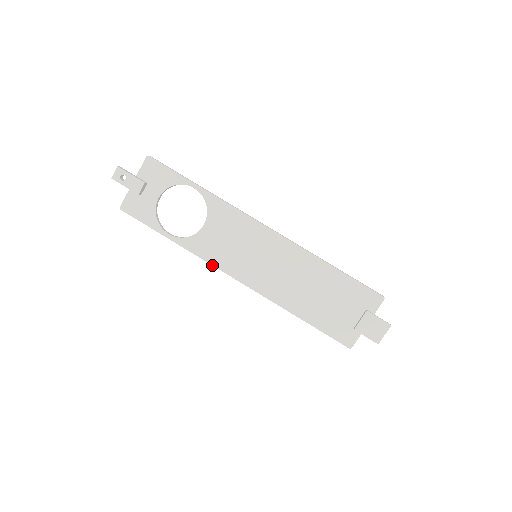
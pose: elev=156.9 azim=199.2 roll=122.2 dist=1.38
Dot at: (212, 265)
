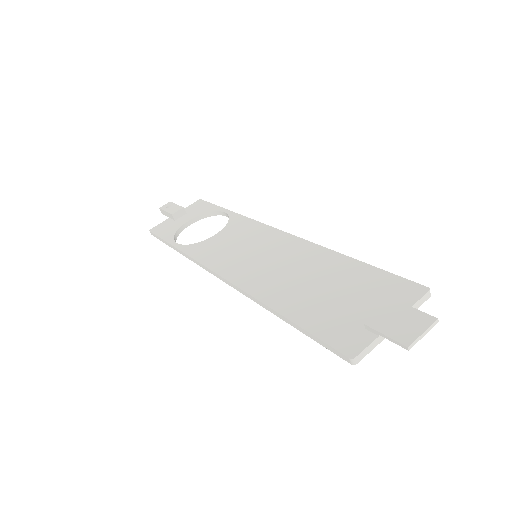
Dot at: (201, 264)
